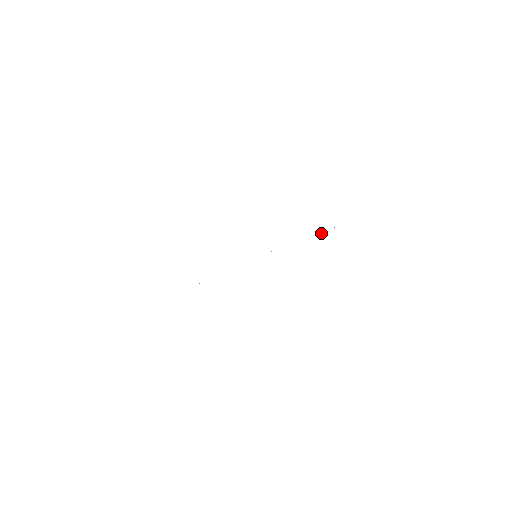
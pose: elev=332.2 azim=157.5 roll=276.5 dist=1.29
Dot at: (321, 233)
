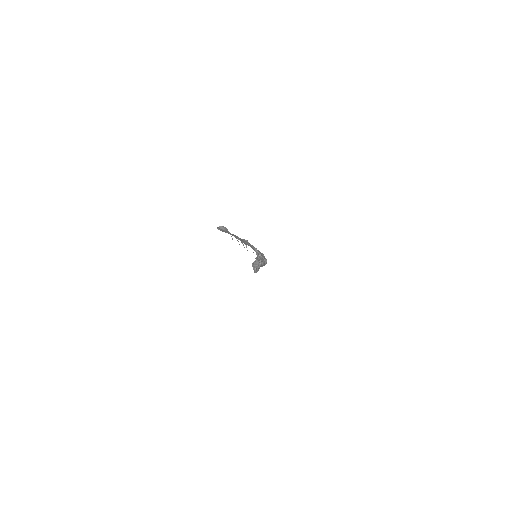
Dot at: occluded
